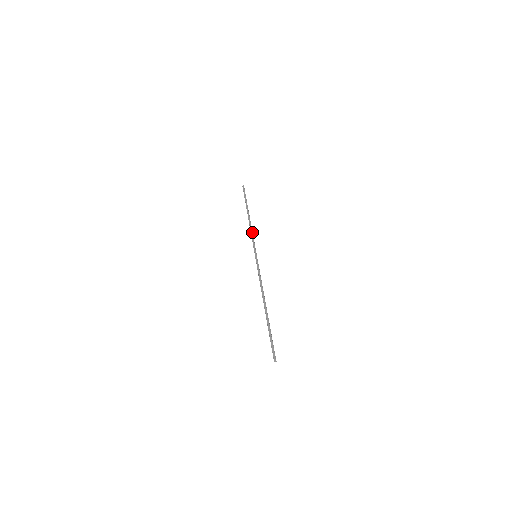
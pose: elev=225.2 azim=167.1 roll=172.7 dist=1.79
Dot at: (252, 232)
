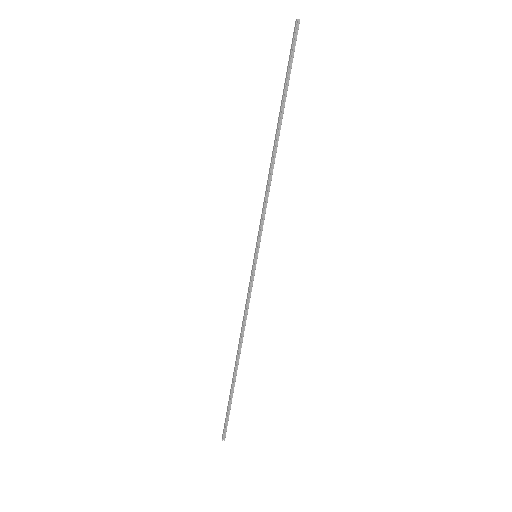
Dot at: (265, 194)
